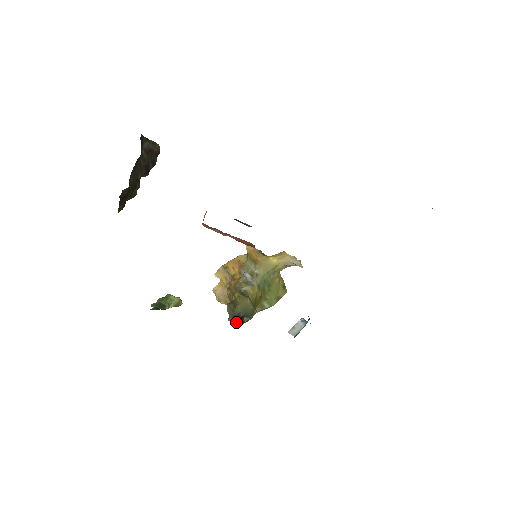
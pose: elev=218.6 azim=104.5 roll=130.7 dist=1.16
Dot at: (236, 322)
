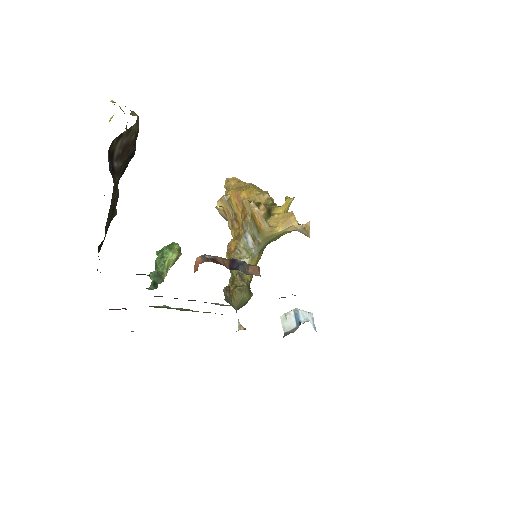
Dot at: occluded
